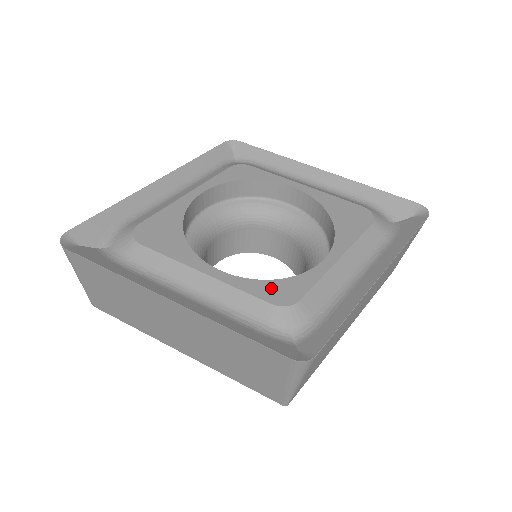
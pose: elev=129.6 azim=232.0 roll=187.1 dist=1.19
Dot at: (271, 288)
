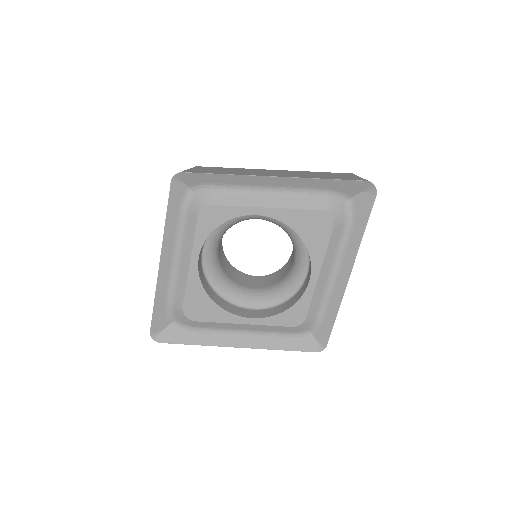
Dot at: (287, 317)
